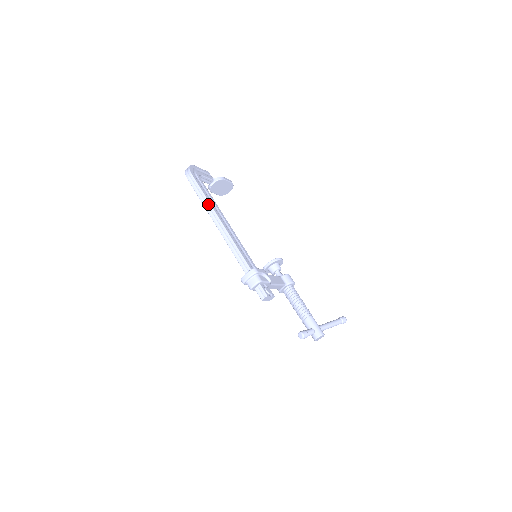
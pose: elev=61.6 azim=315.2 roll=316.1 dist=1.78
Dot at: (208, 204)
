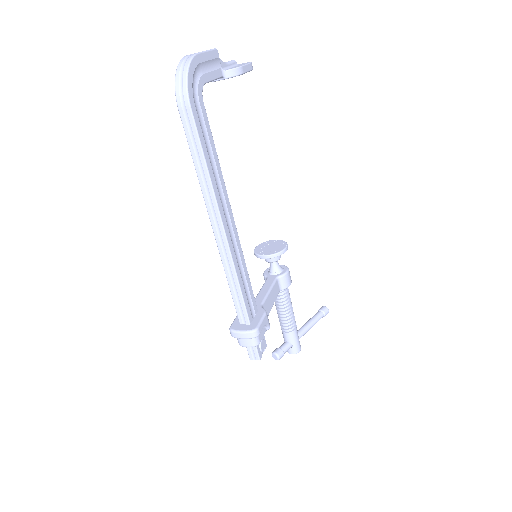
Dot at: (209, 189)
